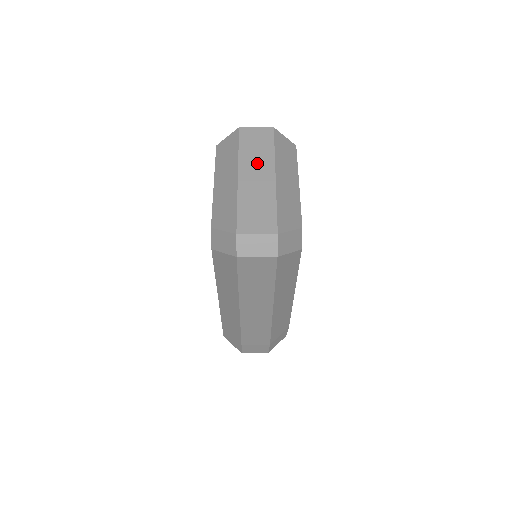
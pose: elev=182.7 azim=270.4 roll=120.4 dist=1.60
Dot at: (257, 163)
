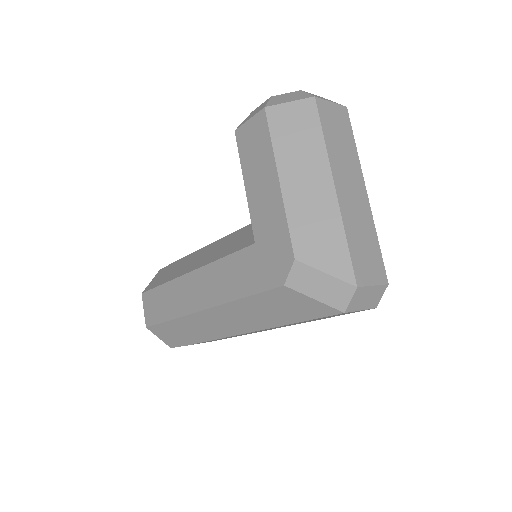
Dot at: (347, 168)
